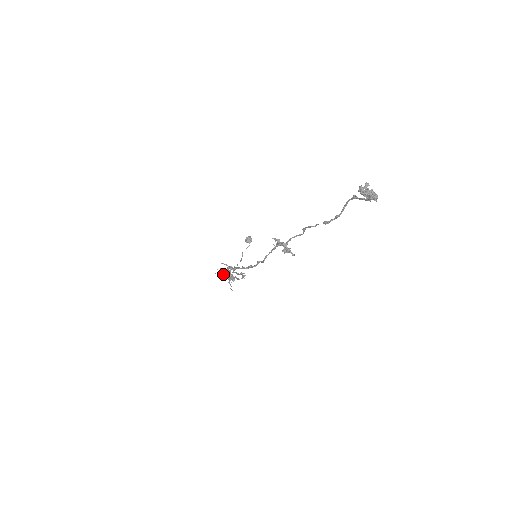
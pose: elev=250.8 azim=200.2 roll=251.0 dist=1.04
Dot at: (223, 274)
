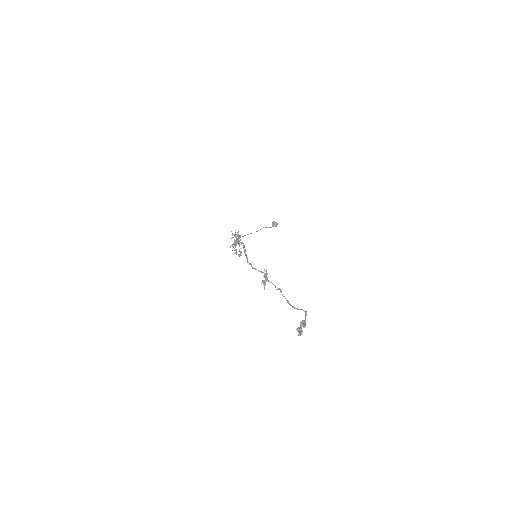
Dot at: occluded
